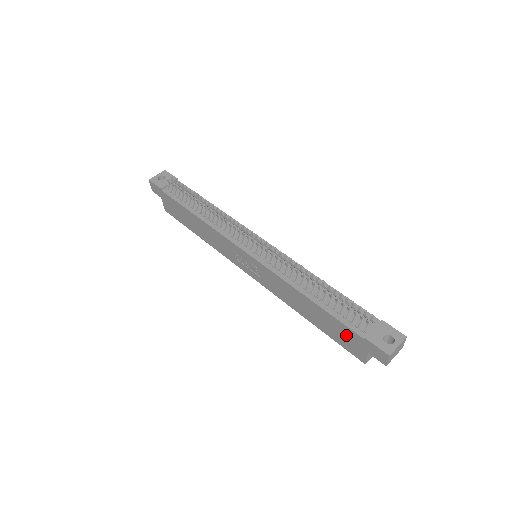
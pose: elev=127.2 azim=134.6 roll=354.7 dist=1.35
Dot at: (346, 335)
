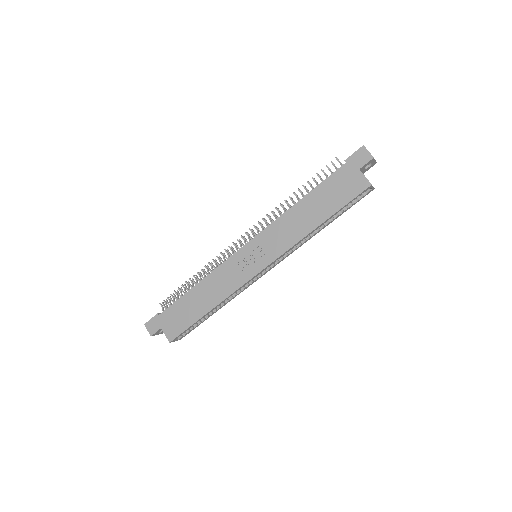
Dot at: (340, 183)
